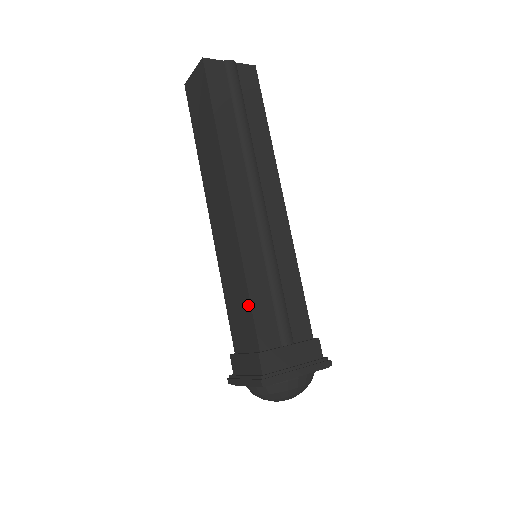
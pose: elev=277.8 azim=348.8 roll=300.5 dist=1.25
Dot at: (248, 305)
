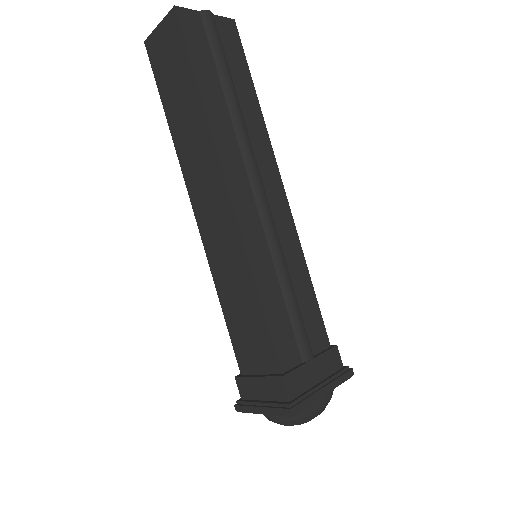
Dot at: (262, 319)
